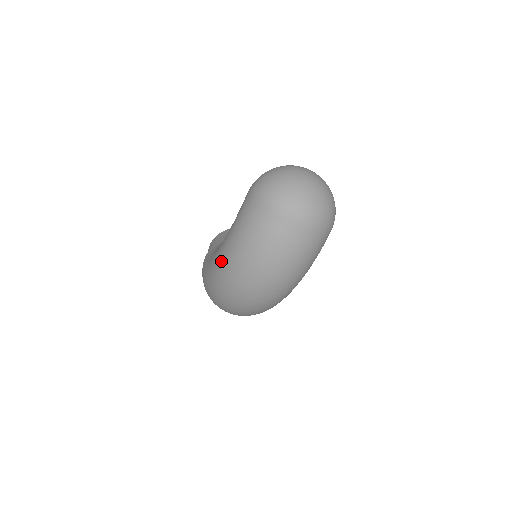
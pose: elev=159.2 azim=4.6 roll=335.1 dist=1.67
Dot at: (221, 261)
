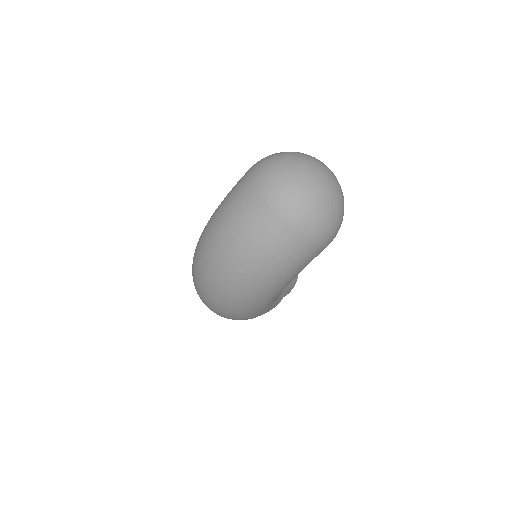
Dot at: occluded
